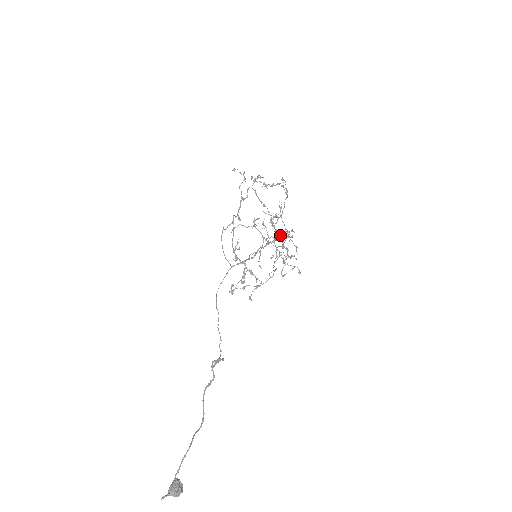
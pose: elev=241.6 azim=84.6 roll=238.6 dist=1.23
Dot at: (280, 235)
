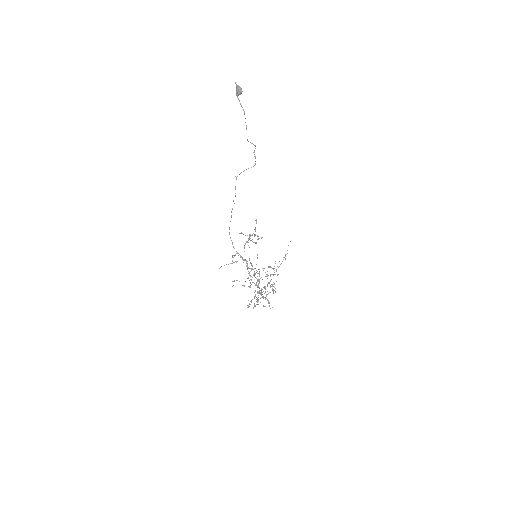
Dot at: (271, 274)
